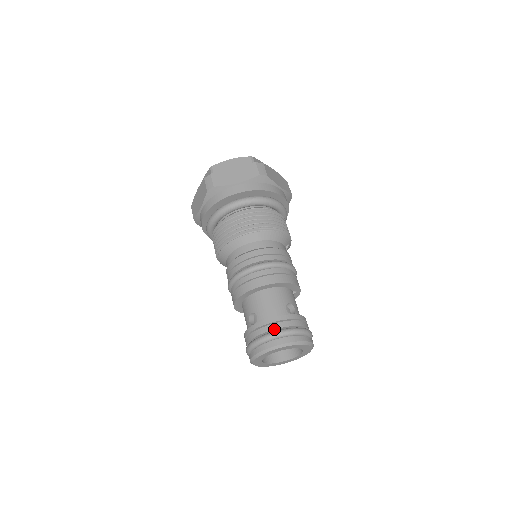
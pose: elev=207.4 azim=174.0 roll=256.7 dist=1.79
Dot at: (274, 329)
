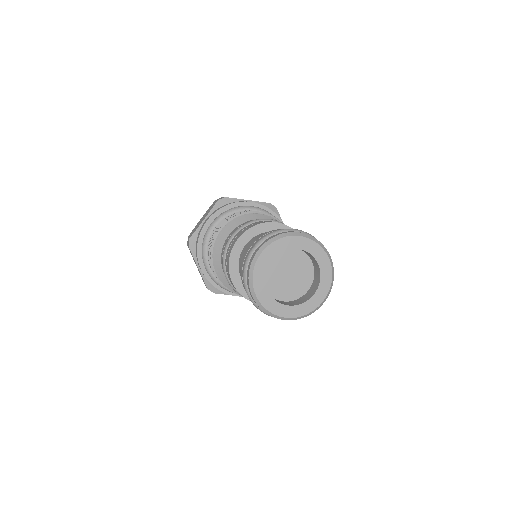
Dot at: occluded
